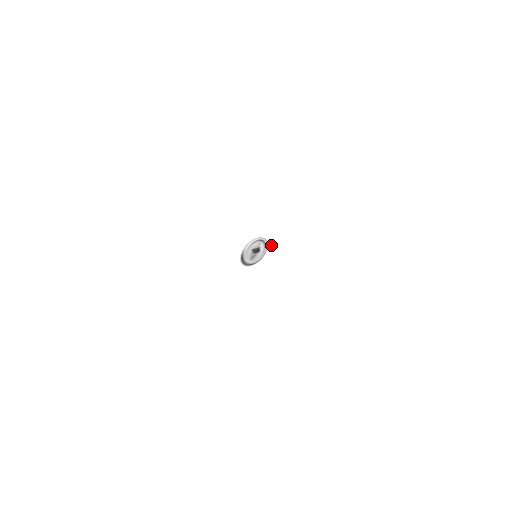
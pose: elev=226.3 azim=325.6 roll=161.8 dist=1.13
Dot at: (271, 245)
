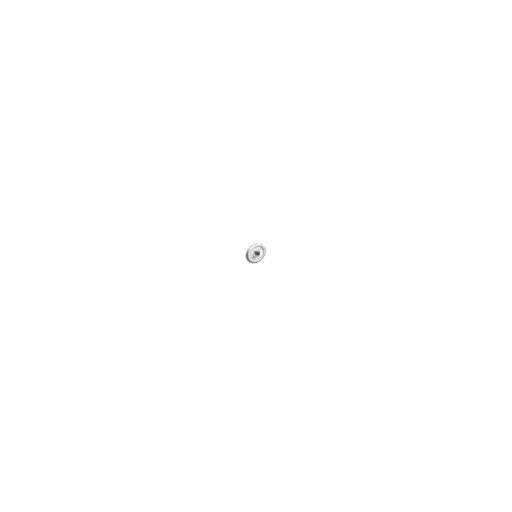
Dot at: (267, 254)
